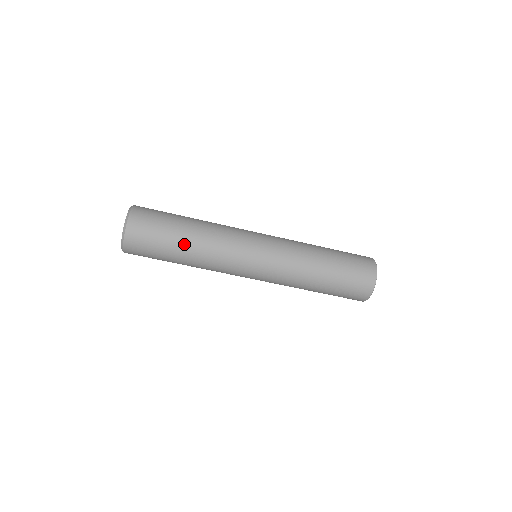
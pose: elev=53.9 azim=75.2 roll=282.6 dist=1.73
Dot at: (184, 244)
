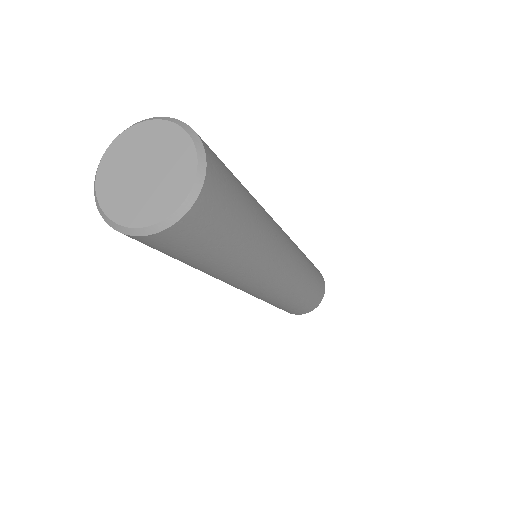
Dot at: (230, 260)
